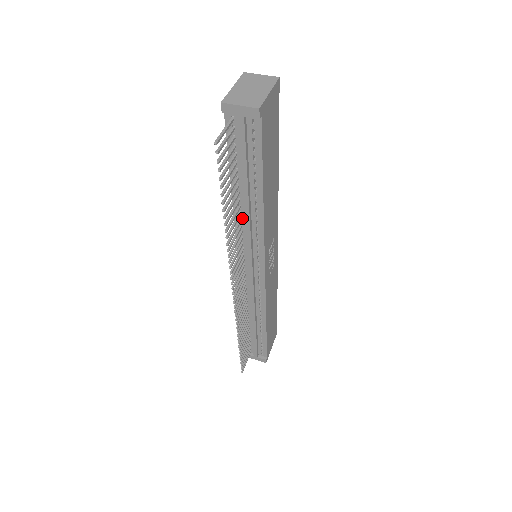
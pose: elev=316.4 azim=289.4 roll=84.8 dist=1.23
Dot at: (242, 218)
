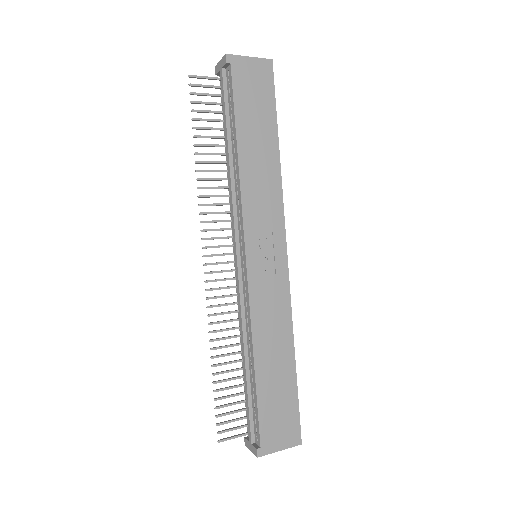
Dot at: occluded
